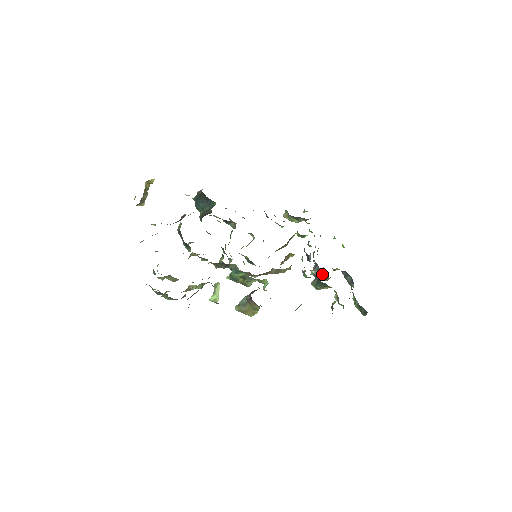
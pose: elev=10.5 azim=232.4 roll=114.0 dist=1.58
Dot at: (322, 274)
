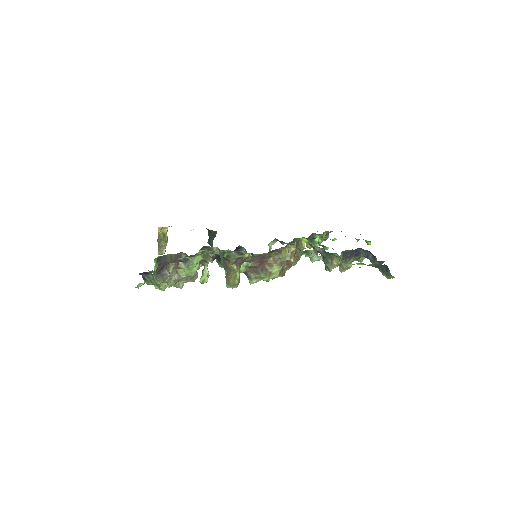
Dot at: occluded
